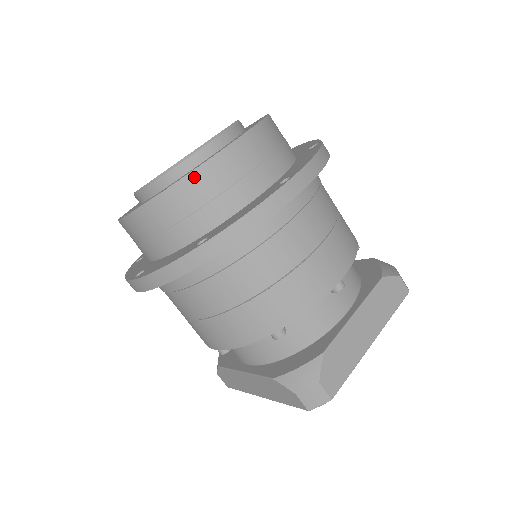
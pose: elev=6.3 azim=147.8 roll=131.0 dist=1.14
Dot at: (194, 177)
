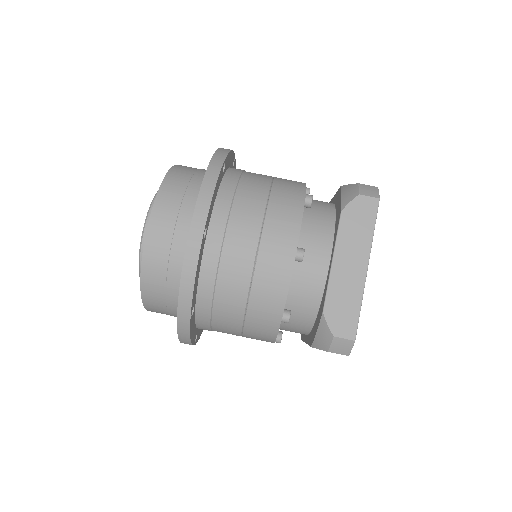
Dot at: (145, 273)
